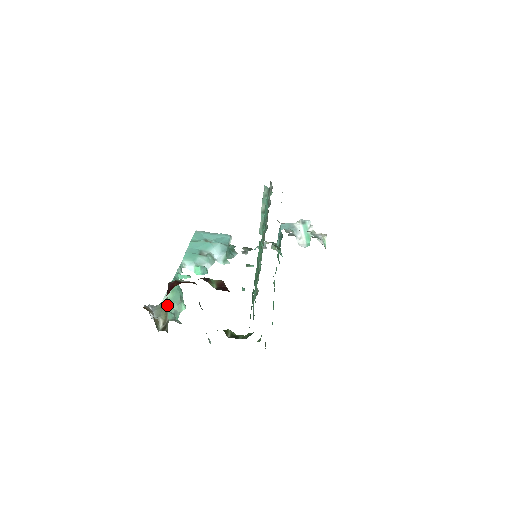
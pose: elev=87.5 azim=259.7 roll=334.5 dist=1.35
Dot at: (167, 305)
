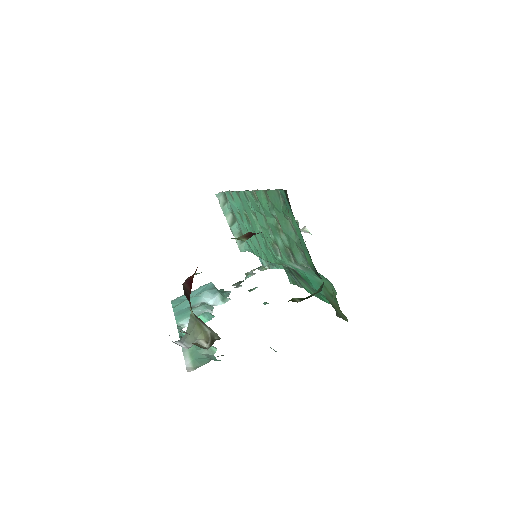
Dot at: (193, 355)
